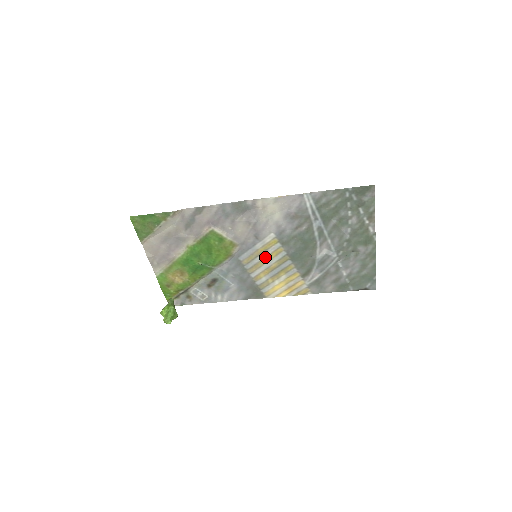
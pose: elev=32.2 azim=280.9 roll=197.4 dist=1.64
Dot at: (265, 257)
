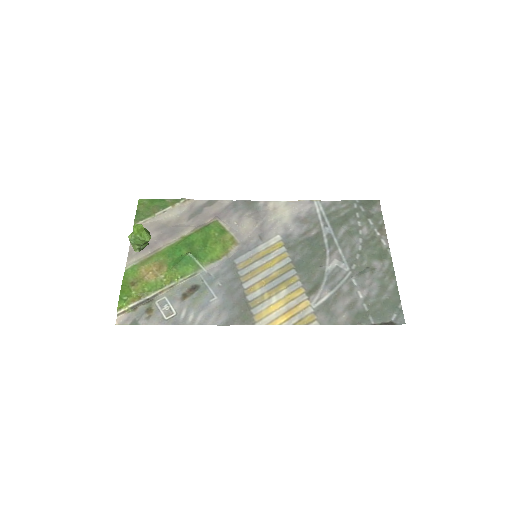
Dot at: (266, 263)
